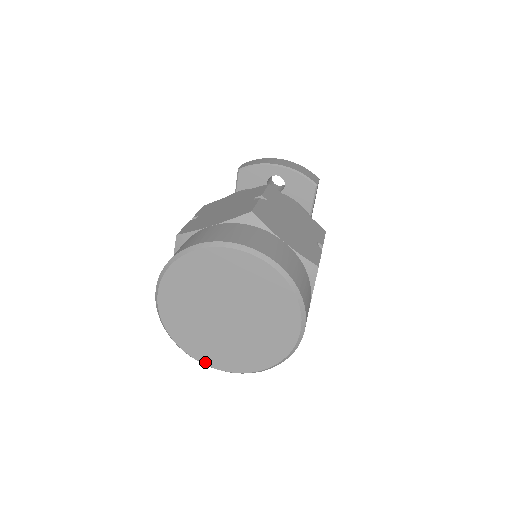
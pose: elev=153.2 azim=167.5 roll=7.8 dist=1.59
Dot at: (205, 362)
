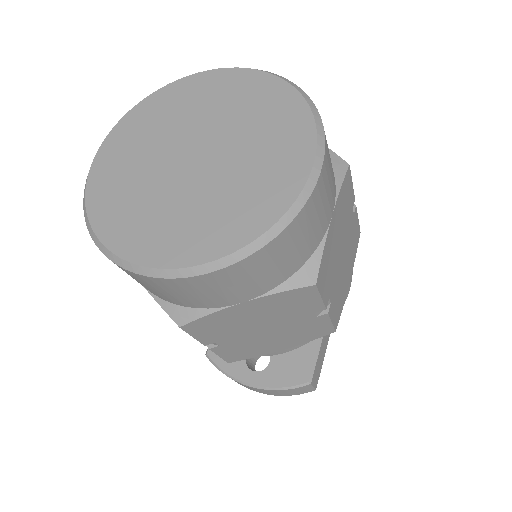
Dot at: (124, 253)
